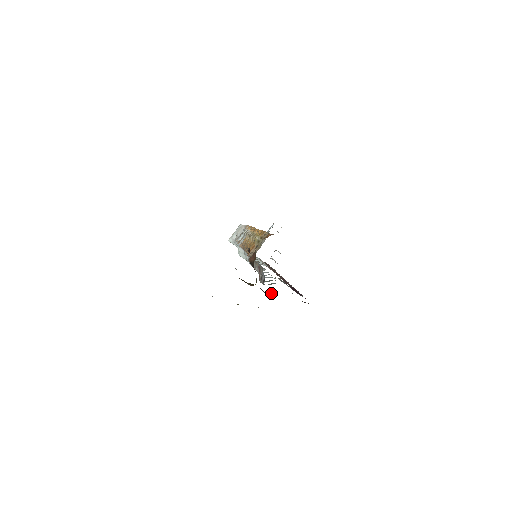
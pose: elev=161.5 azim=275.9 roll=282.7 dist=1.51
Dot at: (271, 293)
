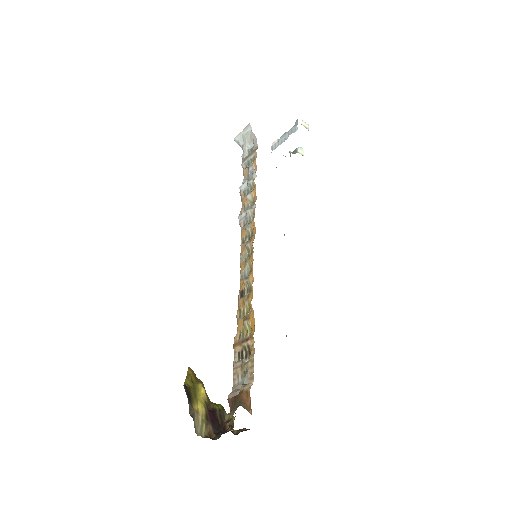
Dot at: occluded
